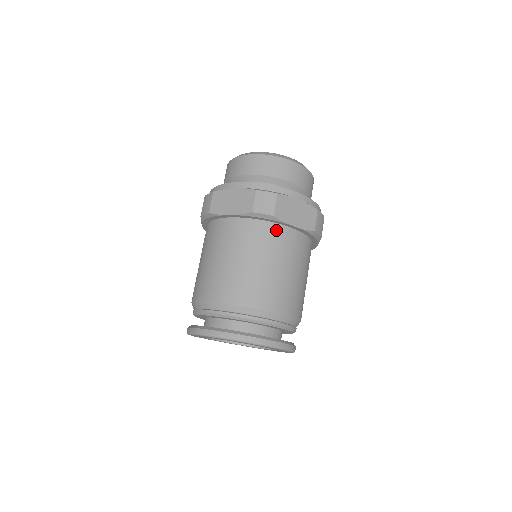
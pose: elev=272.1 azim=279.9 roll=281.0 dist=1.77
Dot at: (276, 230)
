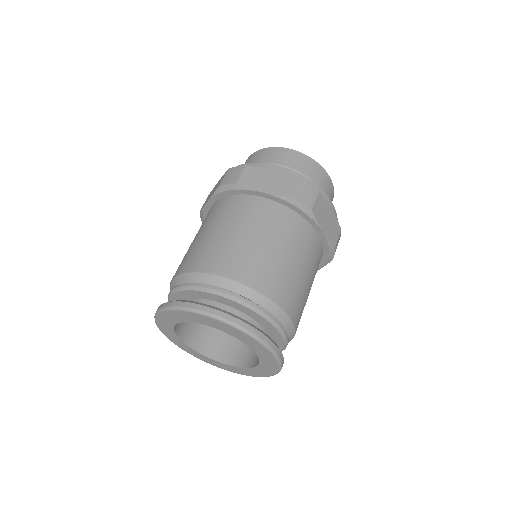
Dot at: (306, 228)
